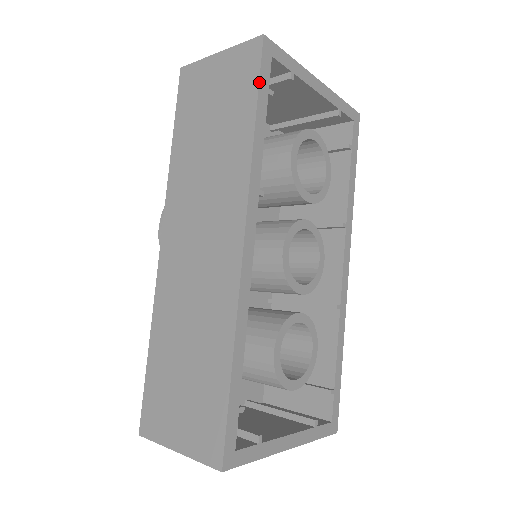
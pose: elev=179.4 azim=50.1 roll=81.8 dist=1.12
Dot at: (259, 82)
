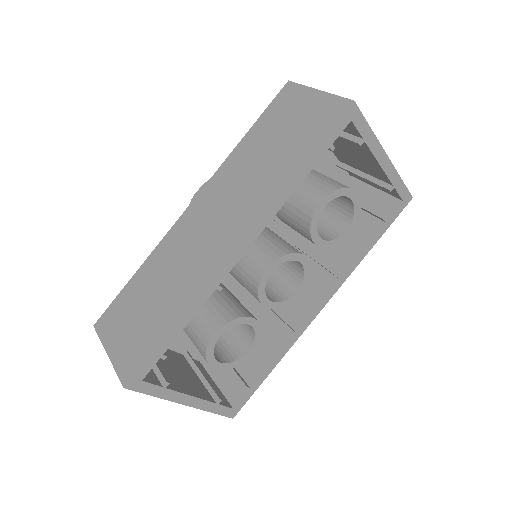
Dot at: (326, 136)
